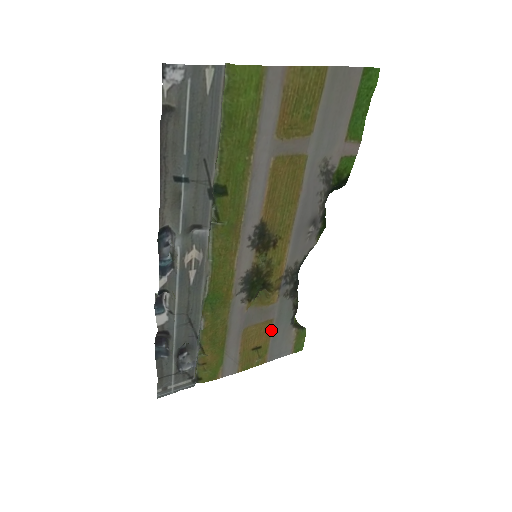
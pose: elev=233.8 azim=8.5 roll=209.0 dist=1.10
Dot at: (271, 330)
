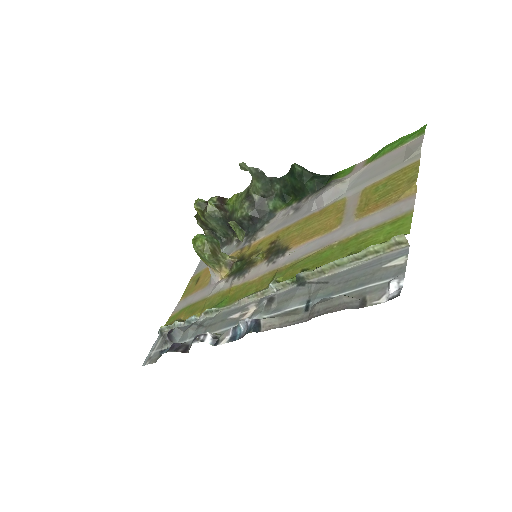
Dot at: occluded
